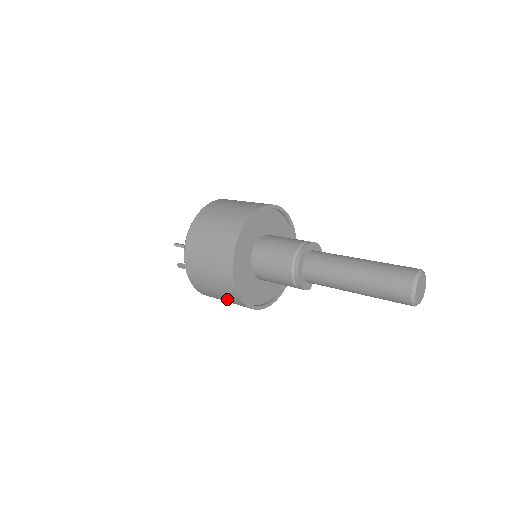
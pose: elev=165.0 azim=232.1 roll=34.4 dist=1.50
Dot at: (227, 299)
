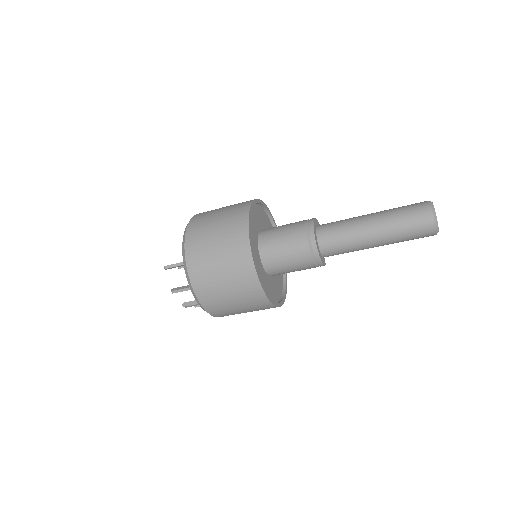
Dot at: (244, 301)
